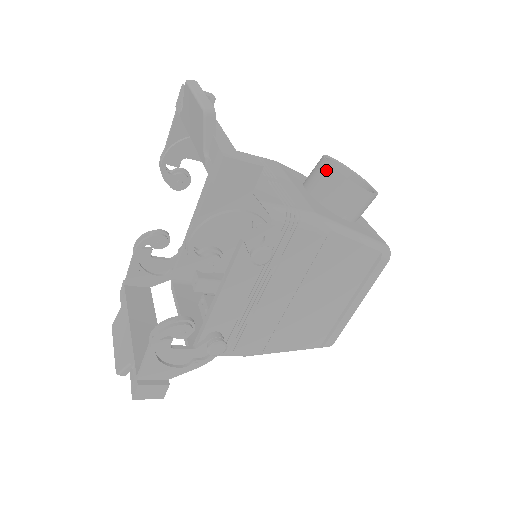
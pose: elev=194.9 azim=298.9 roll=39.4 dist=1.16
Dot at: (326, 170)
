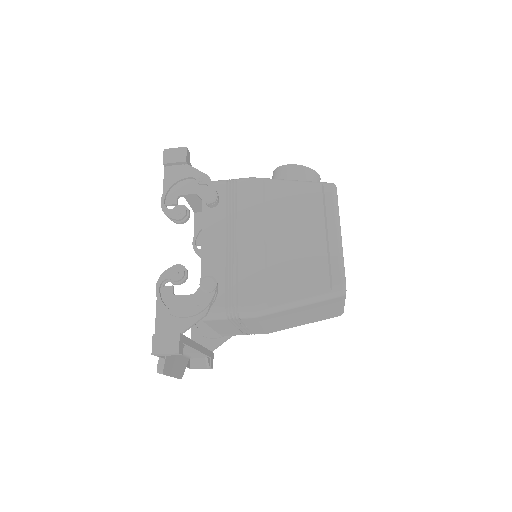
Dot at: (272, 177)
